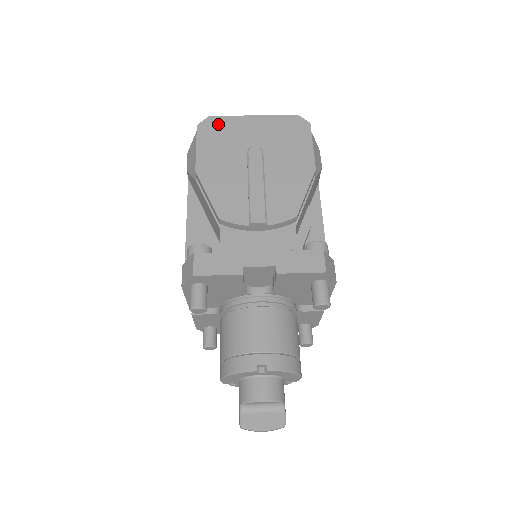
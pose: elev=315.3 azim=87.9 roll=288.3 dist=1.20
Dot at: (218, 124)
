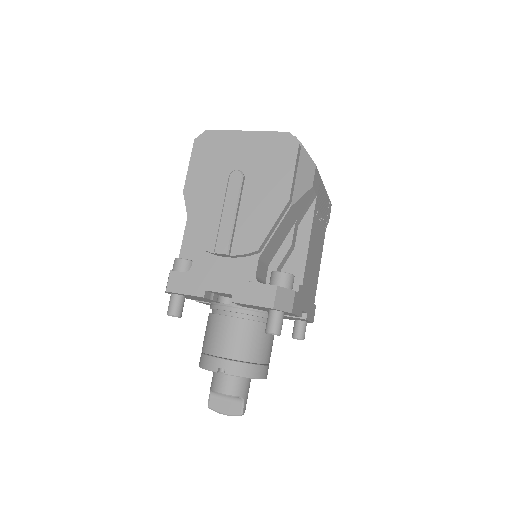
Dot at: (213, 139)
